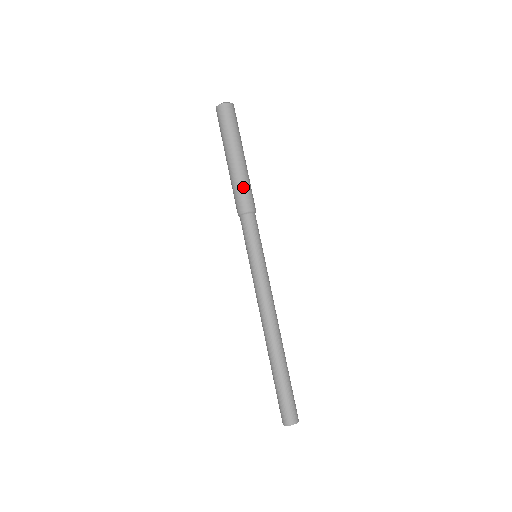
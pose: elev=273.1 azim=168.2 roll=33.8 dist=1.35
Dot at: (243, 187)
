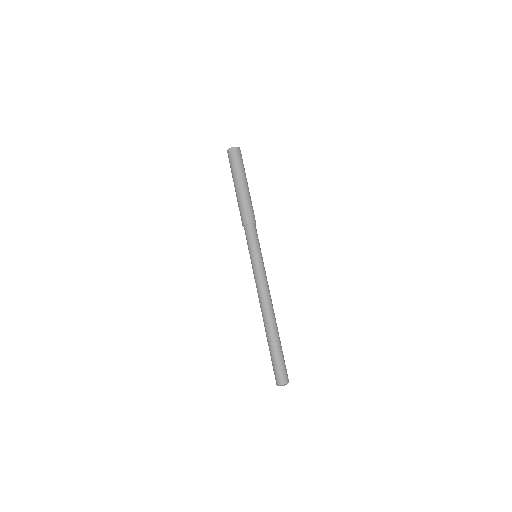
Dot at: (250, 205)
